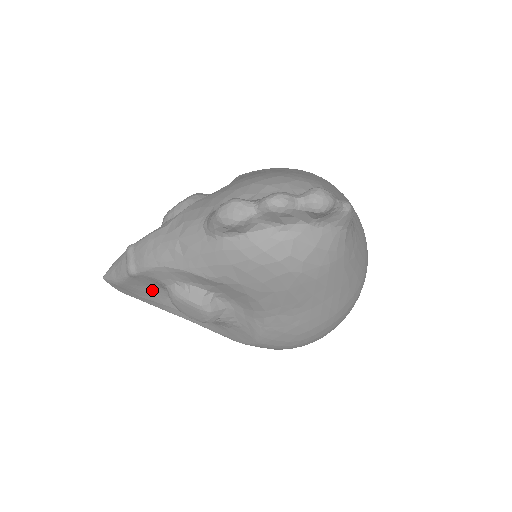
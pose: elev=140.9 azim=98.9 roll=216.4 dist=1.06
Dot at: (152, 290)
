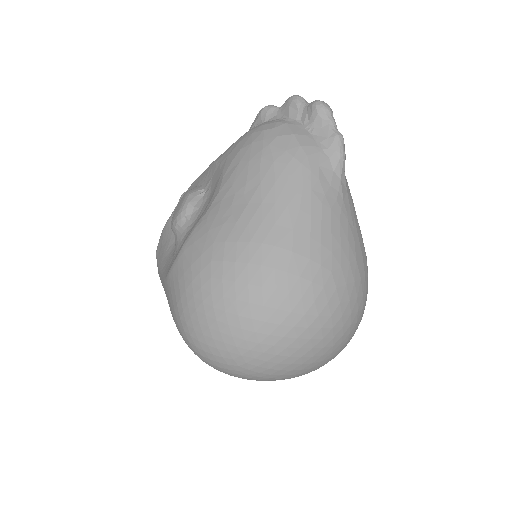
Dot at: occluded
